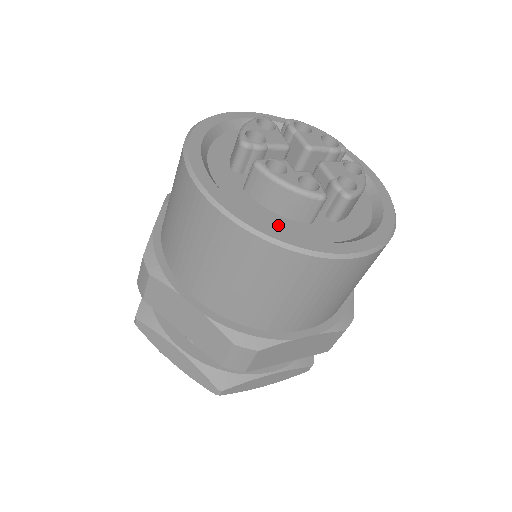
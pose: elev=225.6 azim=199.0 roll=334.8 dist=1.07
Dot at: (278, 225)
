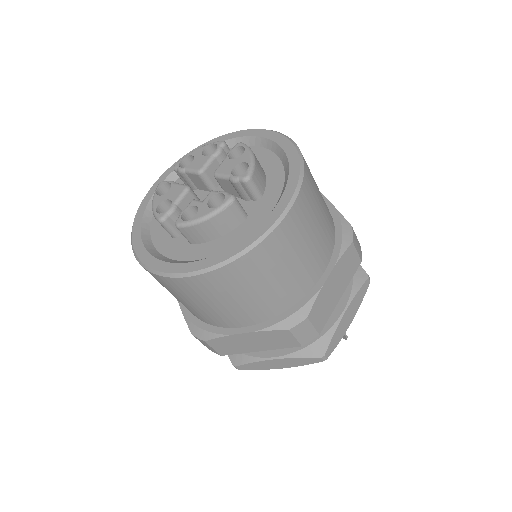
Dot at: (227, 244)
